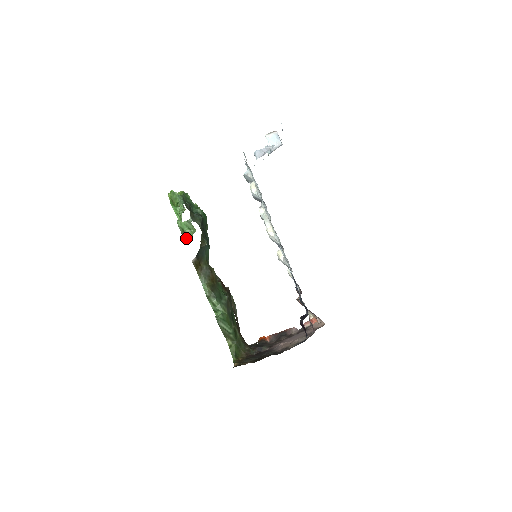
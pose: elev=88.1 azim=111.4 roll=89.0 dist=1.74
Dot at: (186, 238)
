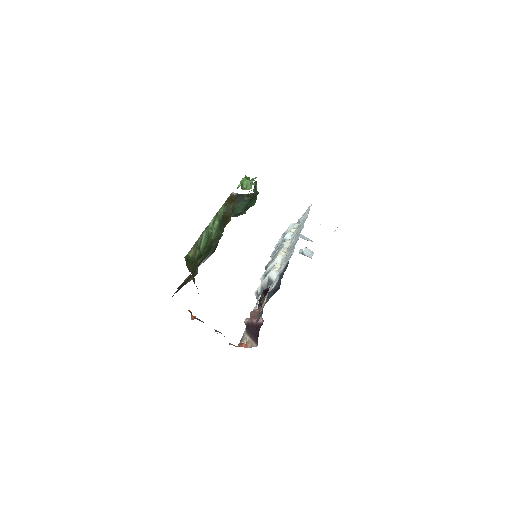
Dot at: (241, 185)
